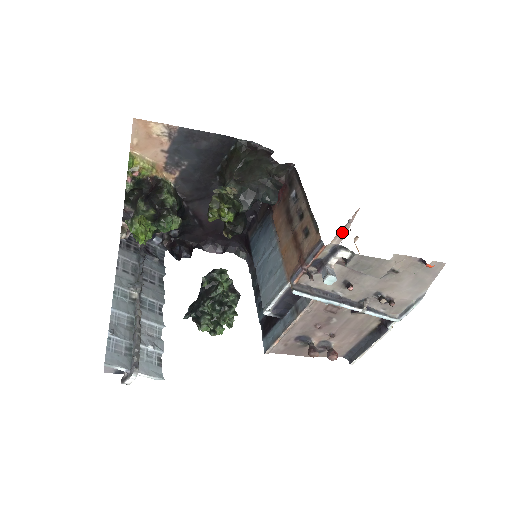
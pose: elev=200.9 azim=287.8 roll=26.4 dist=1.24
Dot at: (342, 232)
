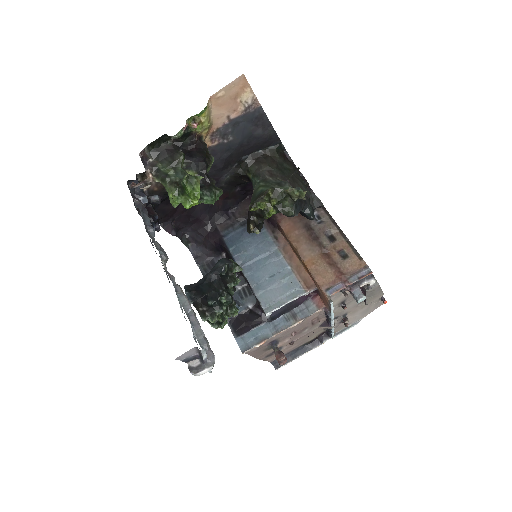
Dot at: occluded
